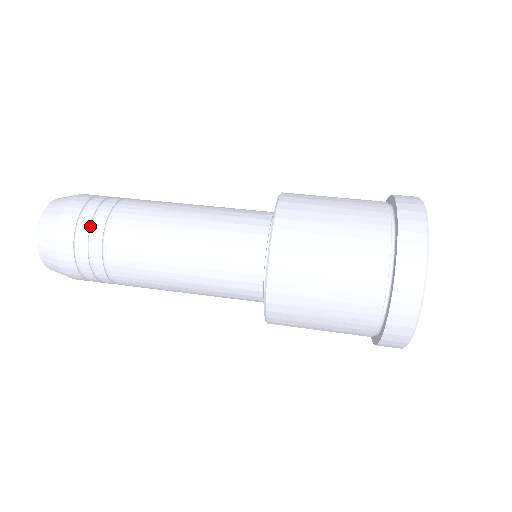
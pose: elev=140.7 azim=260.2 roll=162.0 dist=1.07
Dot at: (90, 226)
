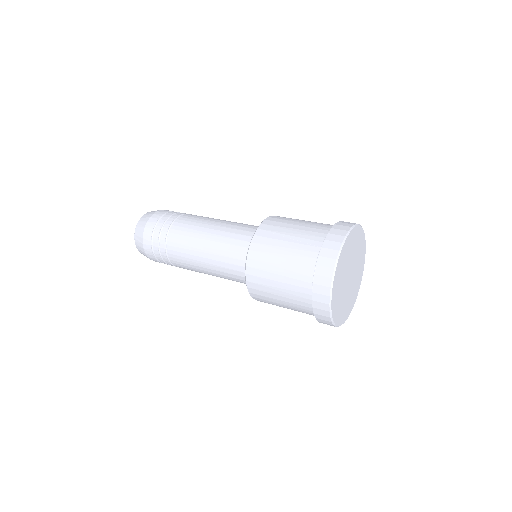
Dot at: (169, 217)
